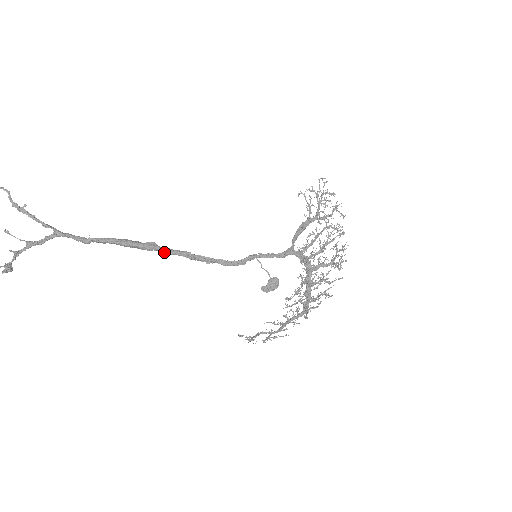
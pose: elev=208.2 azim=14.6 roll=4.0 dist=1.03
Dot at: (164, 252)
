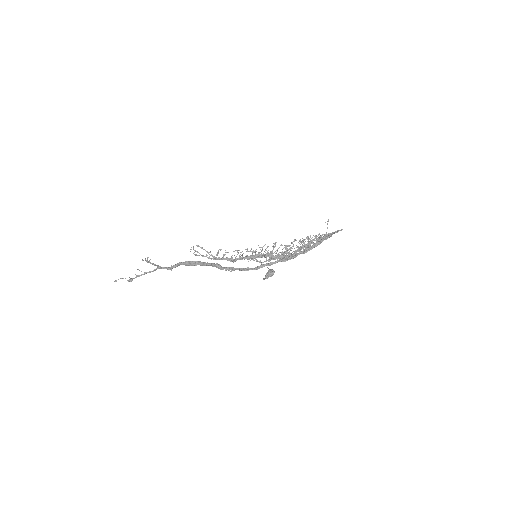
Dot at: (203, 264)
